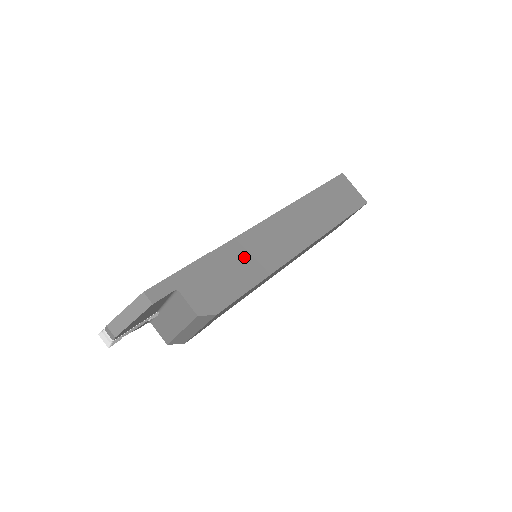
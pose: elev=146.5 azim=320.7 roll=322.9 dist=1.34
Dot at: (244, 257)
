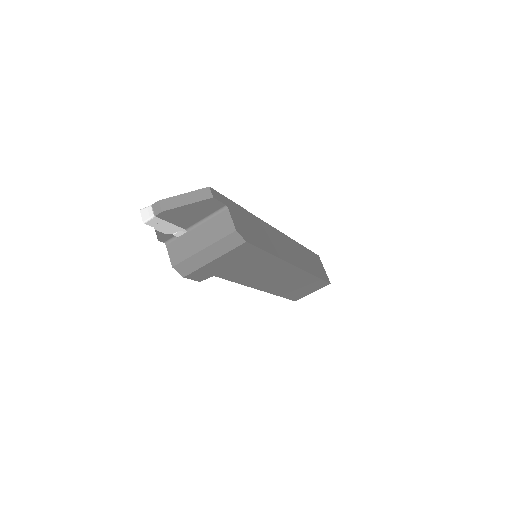
Dot at: (265, 233)
